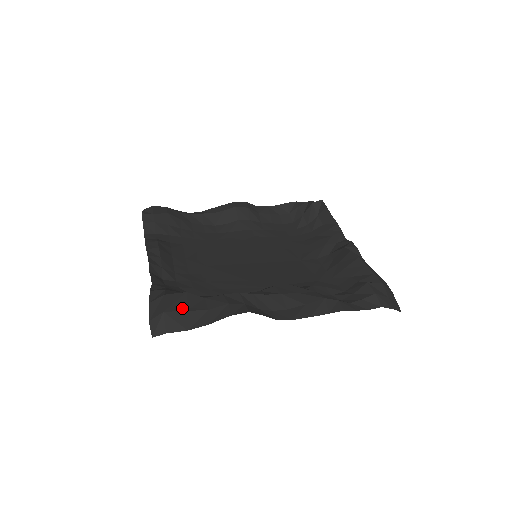
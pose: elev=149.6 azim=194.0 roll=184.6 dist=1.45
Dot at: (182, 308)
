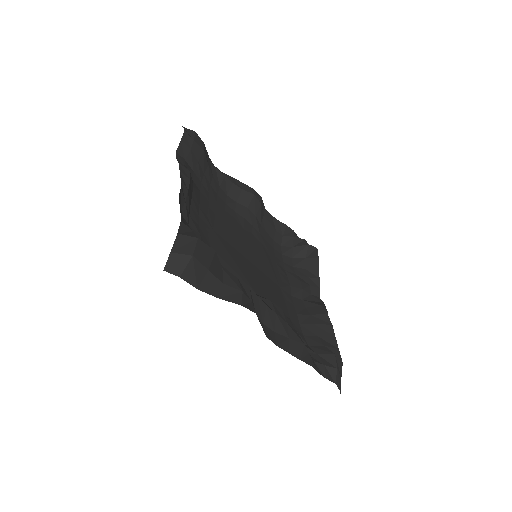
Dot at: (207, 264)
